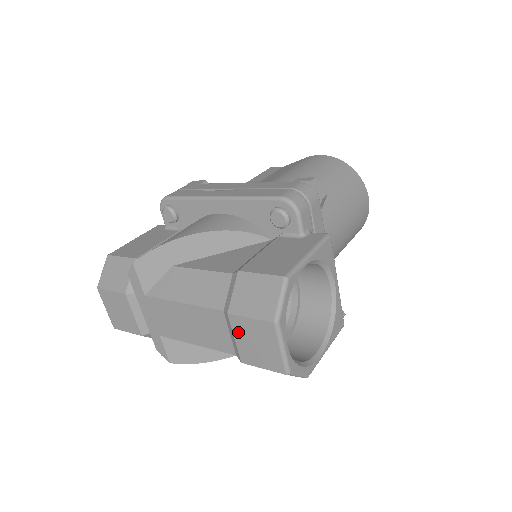
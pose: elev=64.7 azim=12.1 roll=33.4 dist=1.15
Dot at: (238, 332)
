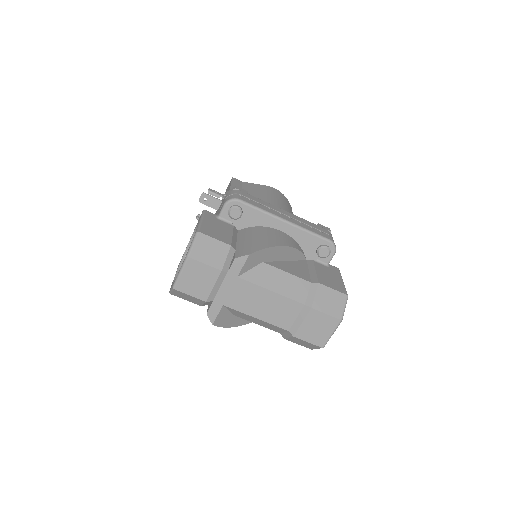
Dot at: (309, 319)
